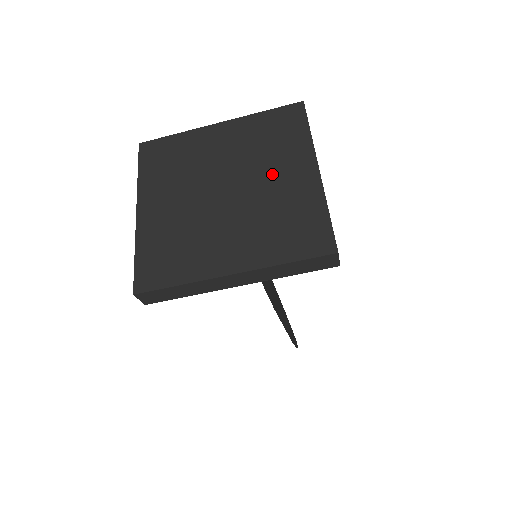
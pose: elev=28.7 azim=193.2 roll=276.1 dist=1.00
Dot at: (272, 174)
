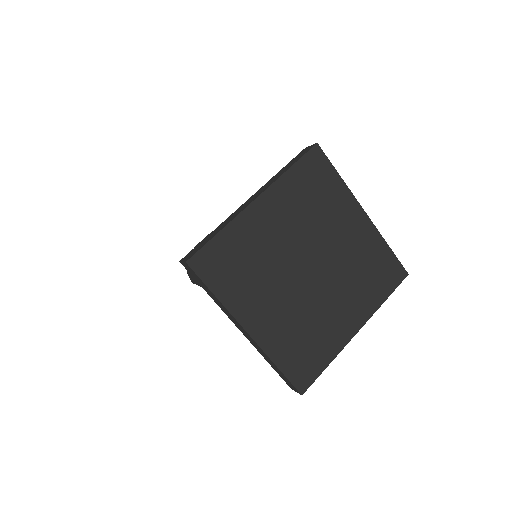
Dot at: (339, 298)
